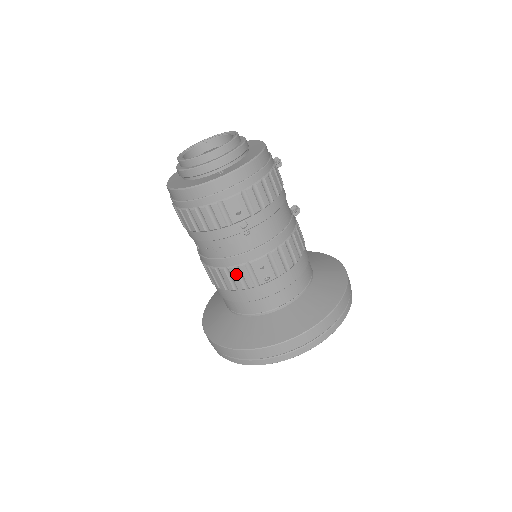
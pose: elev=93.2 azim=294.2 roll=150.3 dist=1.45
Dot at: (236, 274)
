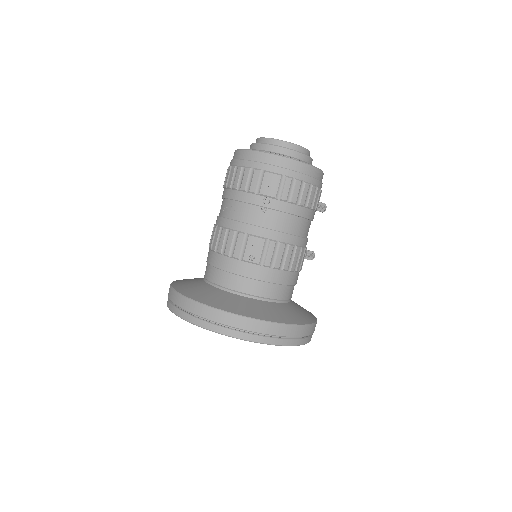
Dot at: (232, 238)
